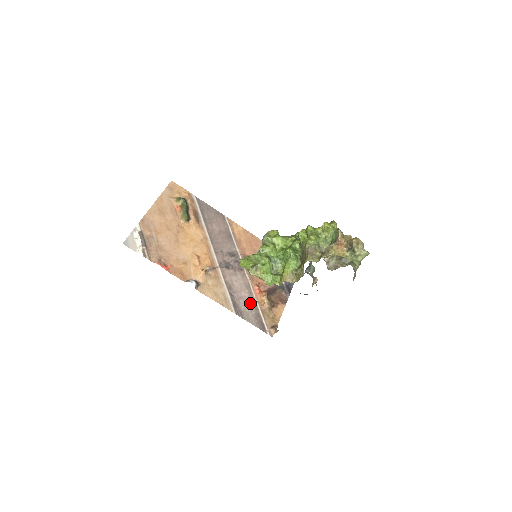
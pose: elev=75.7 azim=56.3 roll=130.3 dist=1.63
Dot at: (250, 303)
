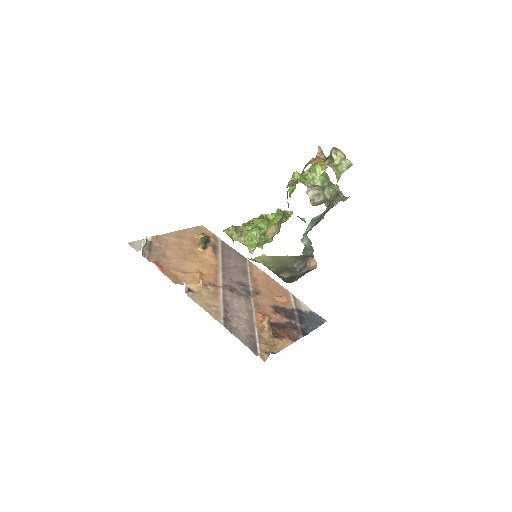
Dot at: (246, 324)
